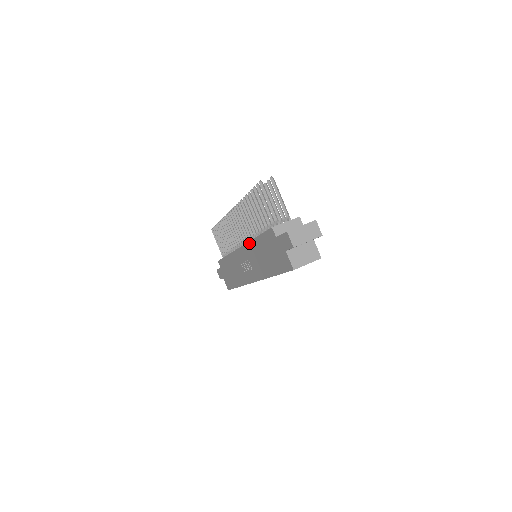
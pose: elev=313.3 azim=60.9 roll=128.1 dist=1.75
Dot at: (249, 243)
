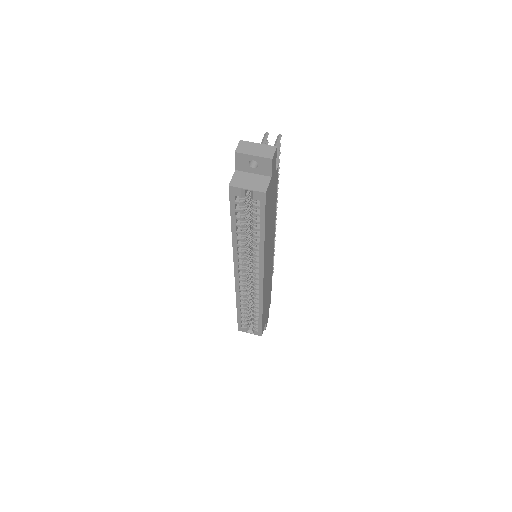
Dot at: occluded
